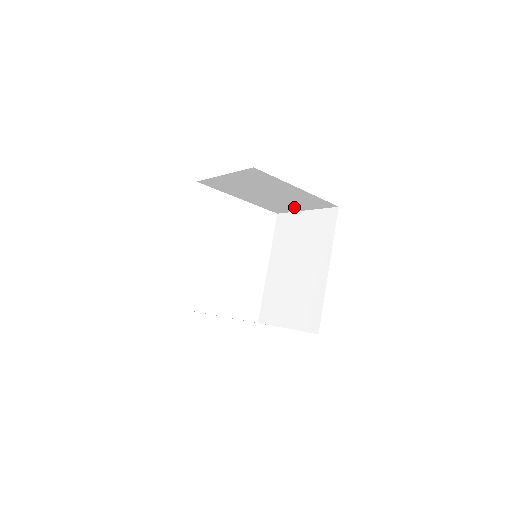
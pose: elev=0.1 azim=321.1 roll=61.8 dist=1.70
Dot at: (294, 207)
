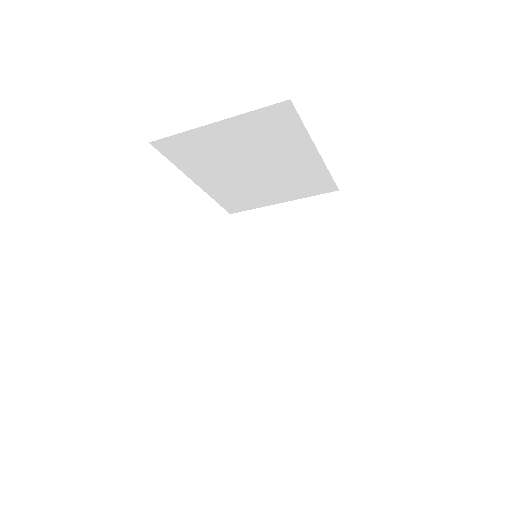
Dot at: (270, 197)
